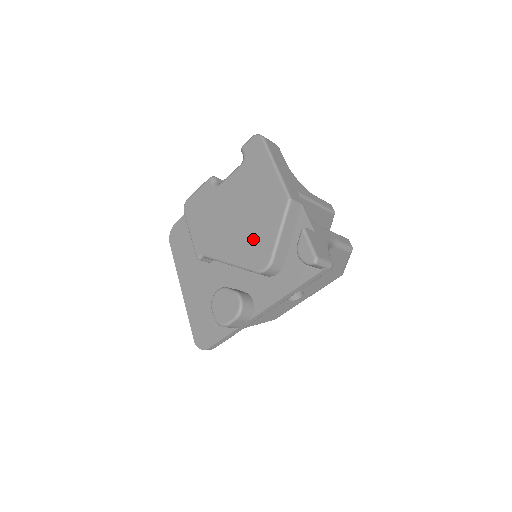
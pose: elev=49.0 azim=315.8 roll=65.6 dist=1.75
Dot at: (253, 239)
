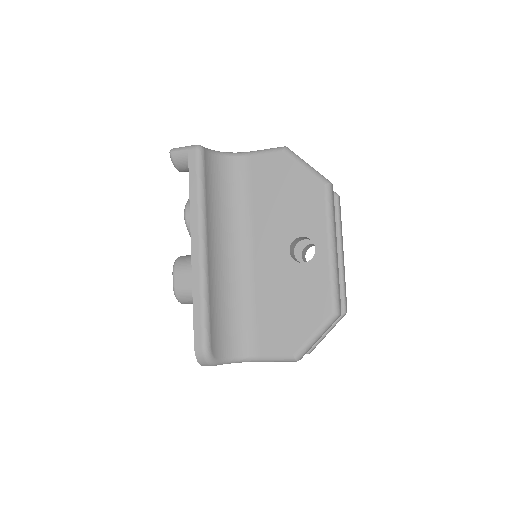
Dot at: occluded
